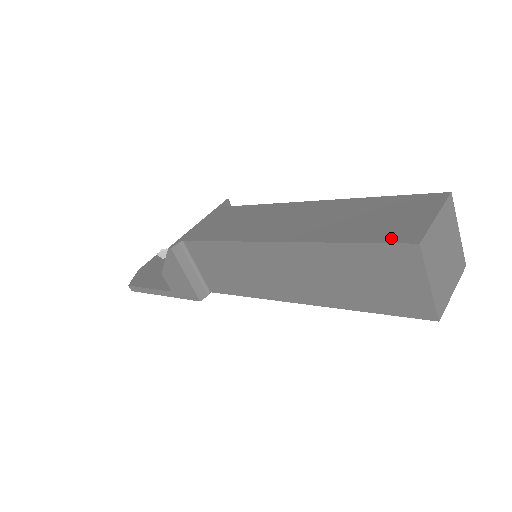
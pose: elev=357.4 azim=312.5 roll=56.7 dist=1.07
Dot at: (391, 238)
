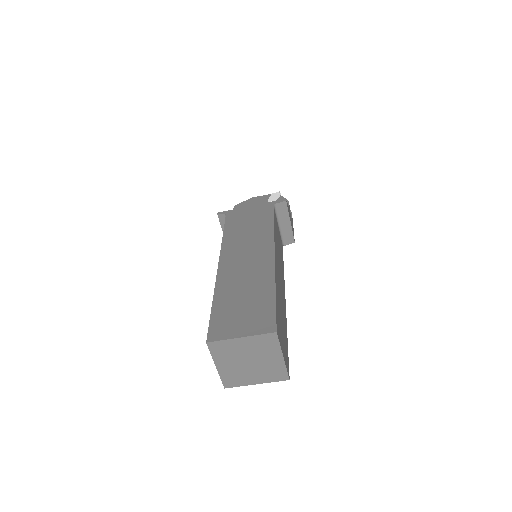
Dot at: (214, 325)
